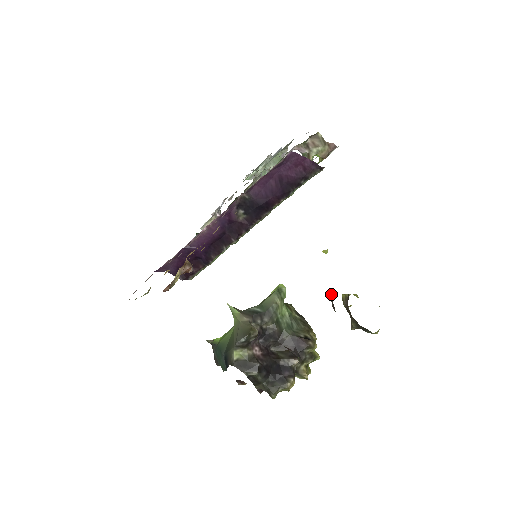
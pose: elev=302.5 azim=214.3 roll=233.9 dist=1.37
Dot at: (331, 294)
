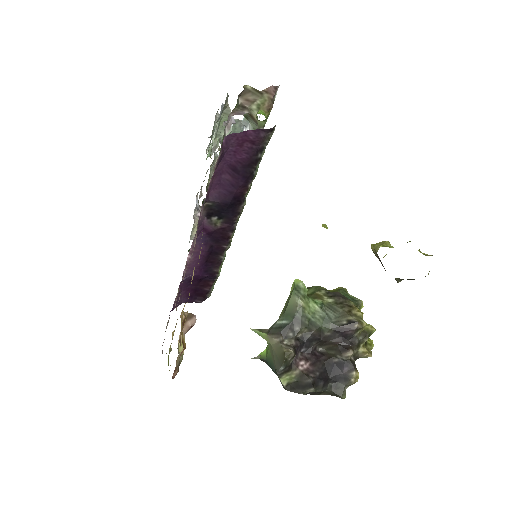
Dot at: occluded
